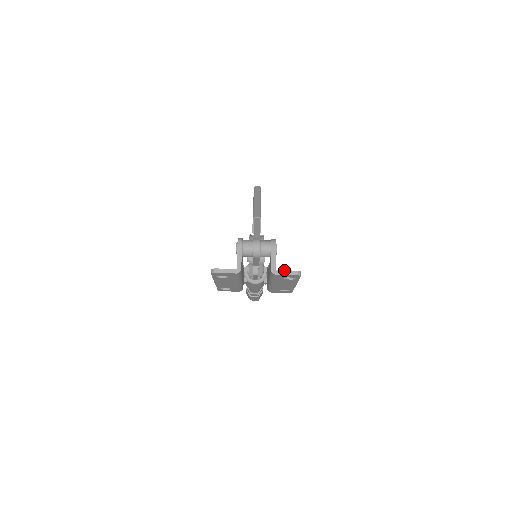
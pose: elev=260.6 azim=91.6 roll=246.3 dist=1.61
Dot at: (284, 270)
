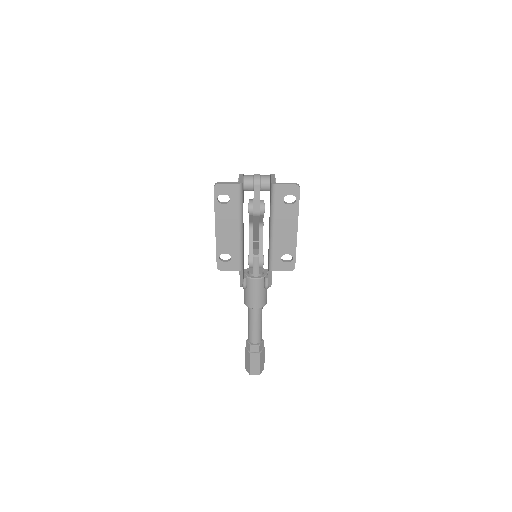
Dot at: occluded
